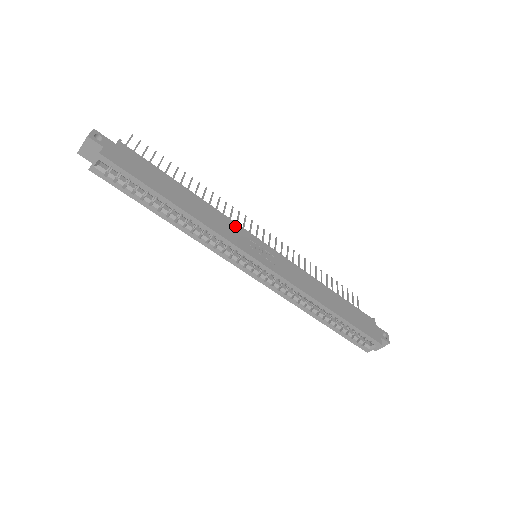
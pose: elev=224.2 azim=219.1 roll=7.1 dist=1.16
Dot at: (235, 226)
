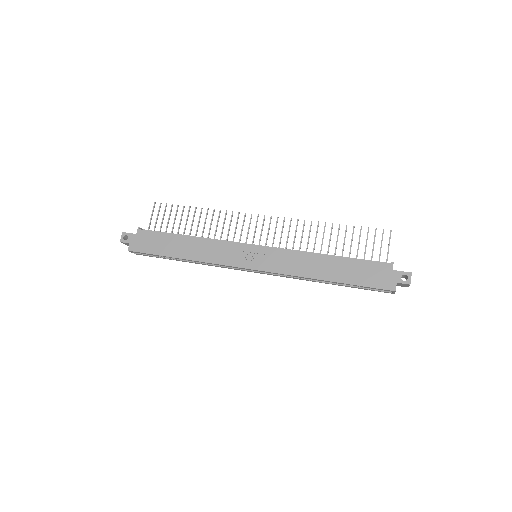
Dot at: (227, 246)
